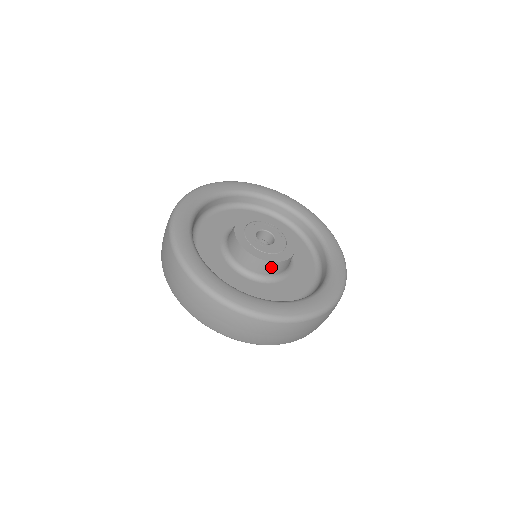
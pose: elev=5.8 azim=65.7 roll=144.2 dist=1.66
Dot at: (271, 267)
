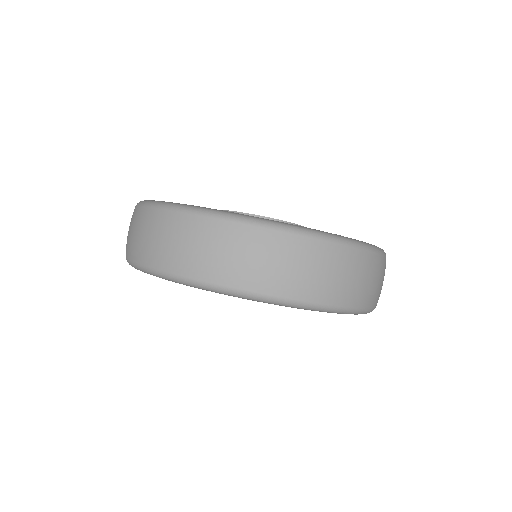
Dot at: occluded
